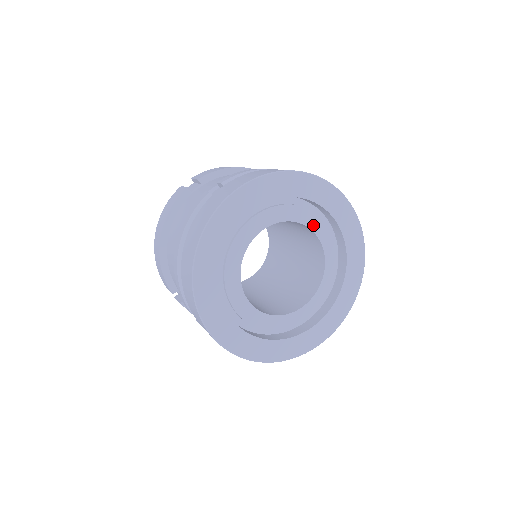
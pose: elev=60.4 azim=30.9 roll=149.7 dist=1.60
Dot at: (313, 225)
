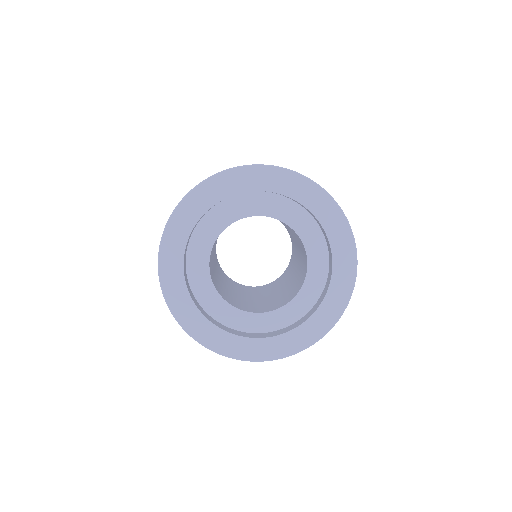
Dot at: (244, 213)
